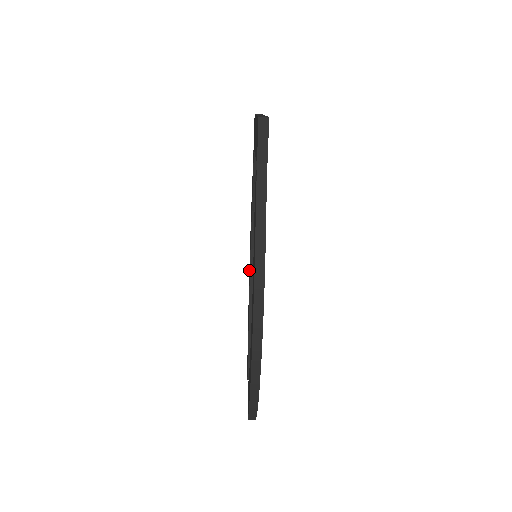
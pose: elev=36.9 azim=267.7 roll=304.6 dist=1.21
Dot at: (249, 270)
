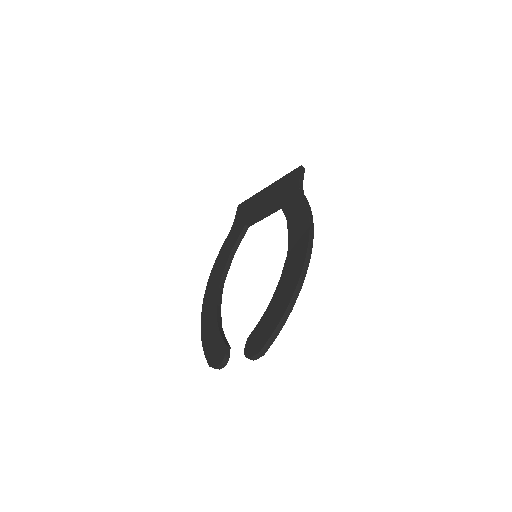
Dot at: (206, 302)
